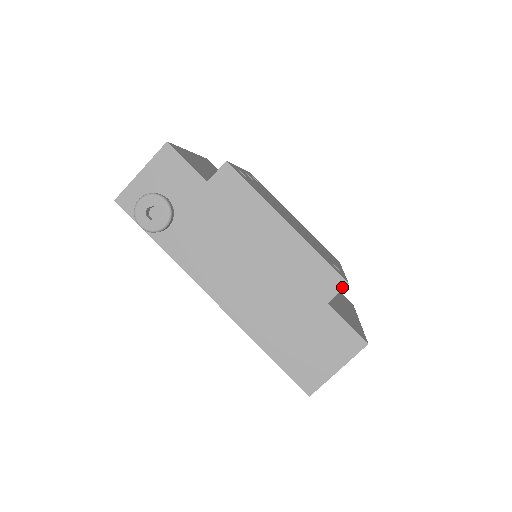
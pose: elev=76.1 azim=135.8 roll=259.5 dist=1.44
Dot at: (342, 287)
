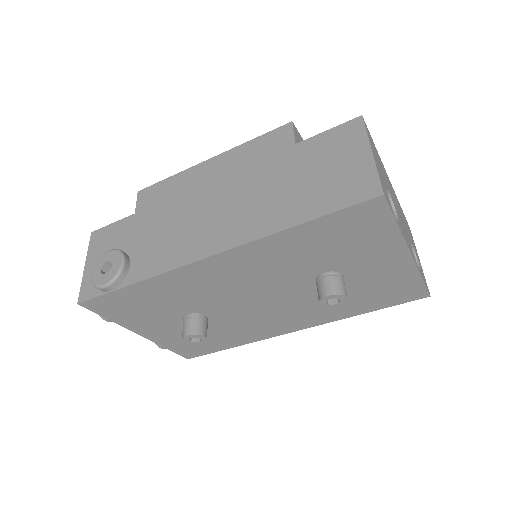
Dot at: (291, 128)
